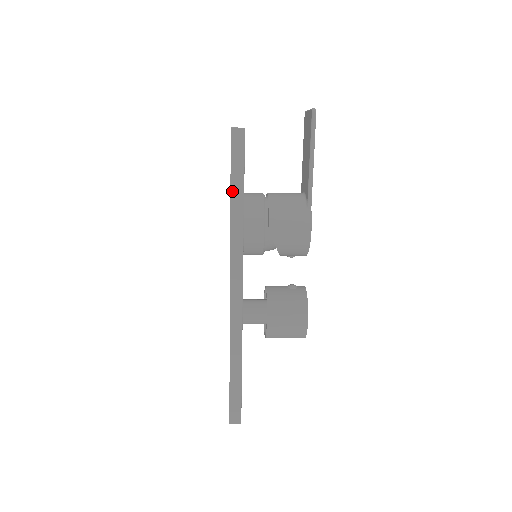
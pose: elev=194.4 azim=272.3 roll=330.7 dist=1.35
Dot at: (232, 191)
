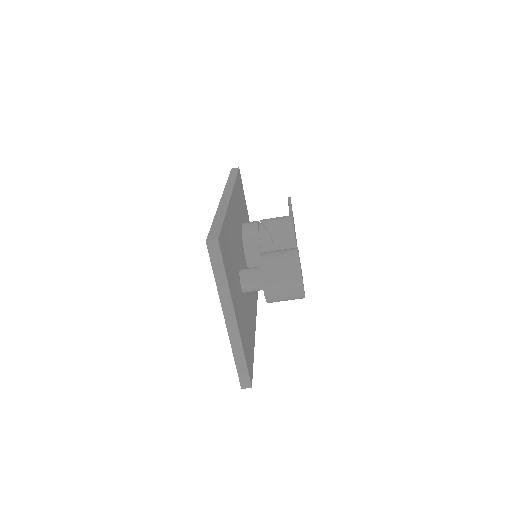
Dot at: (229, 177)
